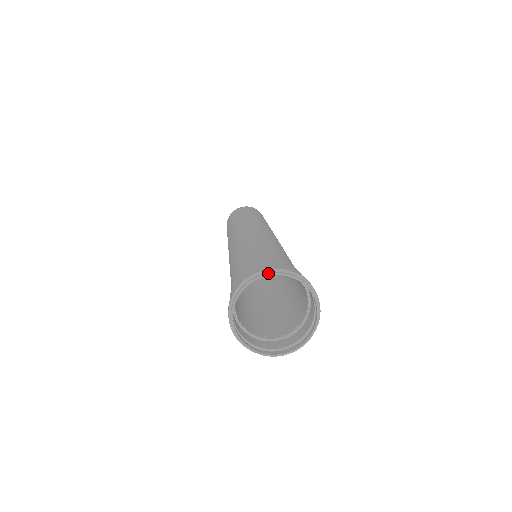
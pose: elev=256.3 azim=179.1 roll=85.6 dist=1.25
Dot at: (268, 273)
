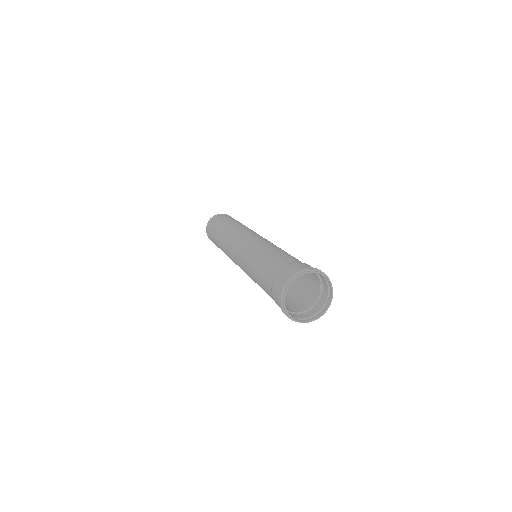
Dot at: (316, 271)
